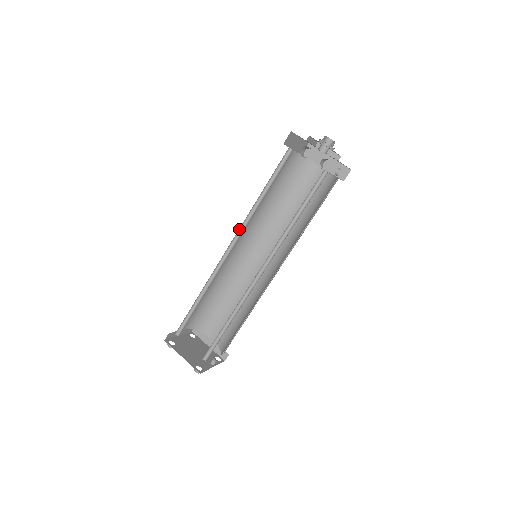
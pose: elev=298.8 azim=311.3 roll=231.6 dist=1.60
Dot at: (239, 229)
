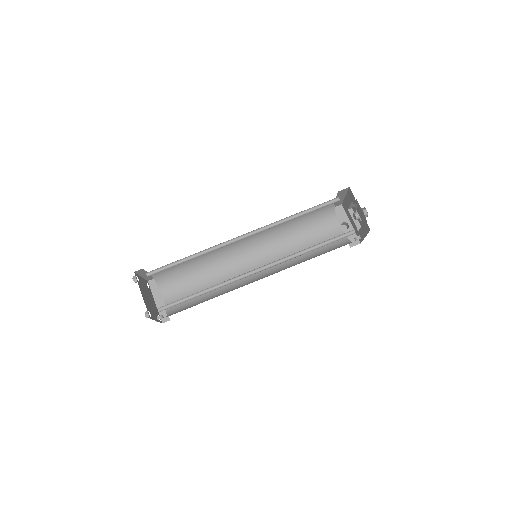
Dot at: (262, 227)
